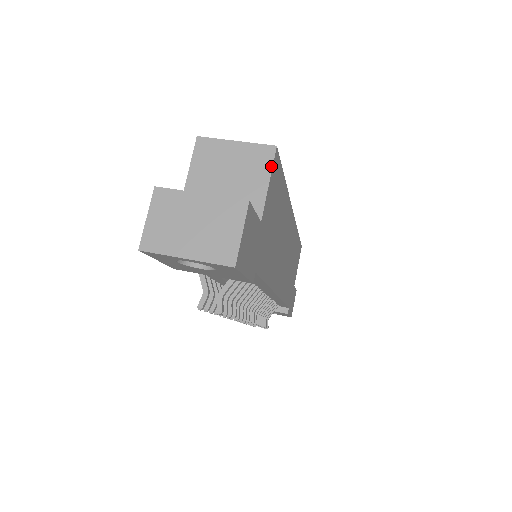
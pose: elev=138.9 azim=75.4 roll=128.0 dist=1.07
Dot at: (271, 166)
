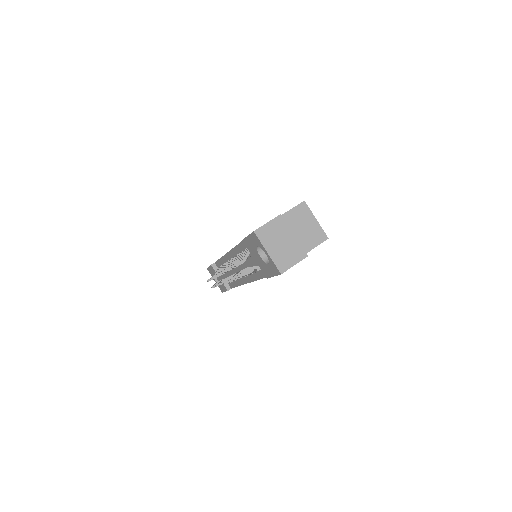
Dot at: (319, 244)
